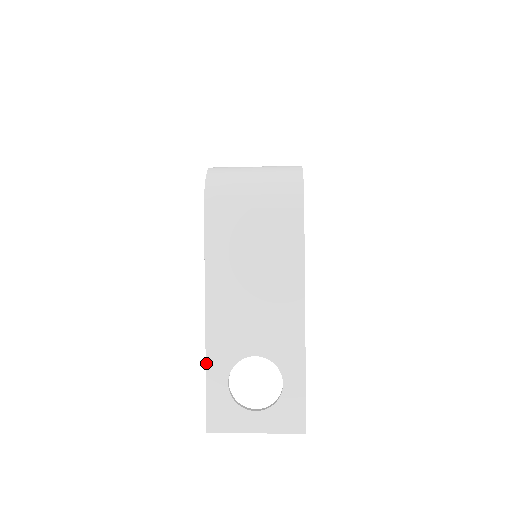
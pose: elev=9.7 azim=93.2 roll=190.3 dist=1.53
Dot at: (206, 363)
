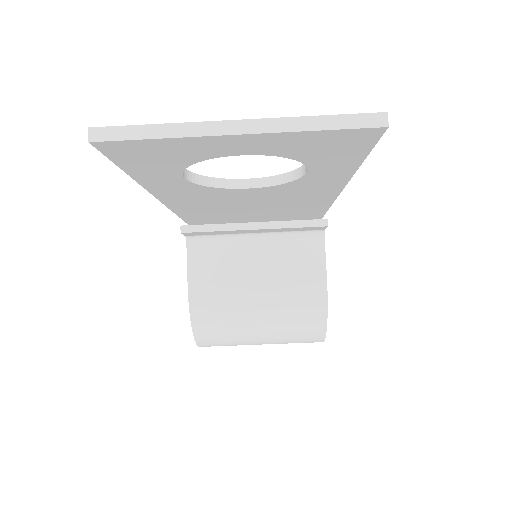
Dot at: occluded
